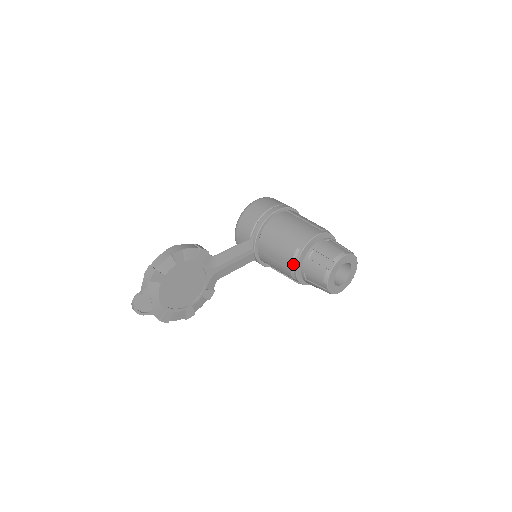
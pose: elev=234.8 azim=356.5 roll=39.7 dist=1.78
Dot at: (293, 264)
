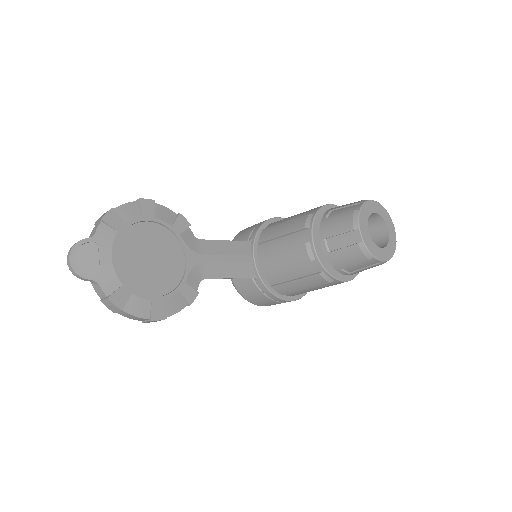
Dot at: (307, 233)
